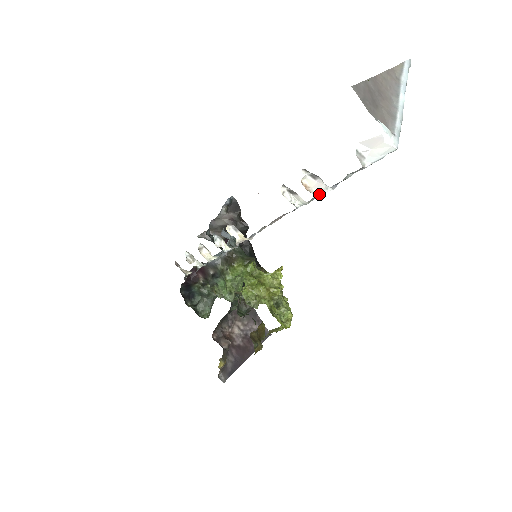
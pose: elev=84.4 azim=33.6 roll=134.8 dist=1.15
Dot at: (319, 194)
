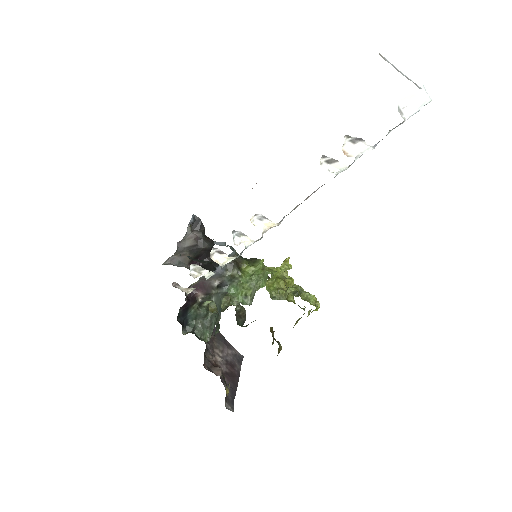
Dot at: (358, 157)
